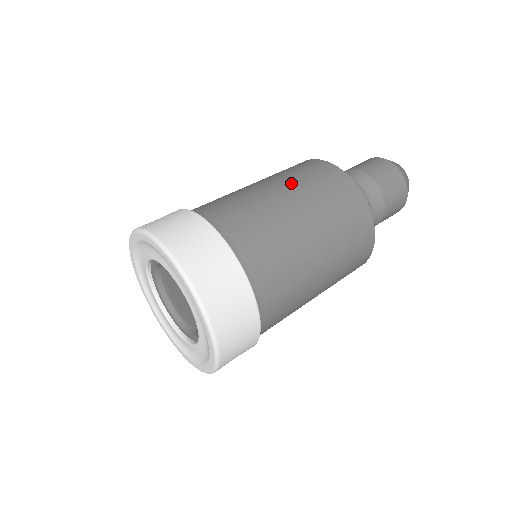
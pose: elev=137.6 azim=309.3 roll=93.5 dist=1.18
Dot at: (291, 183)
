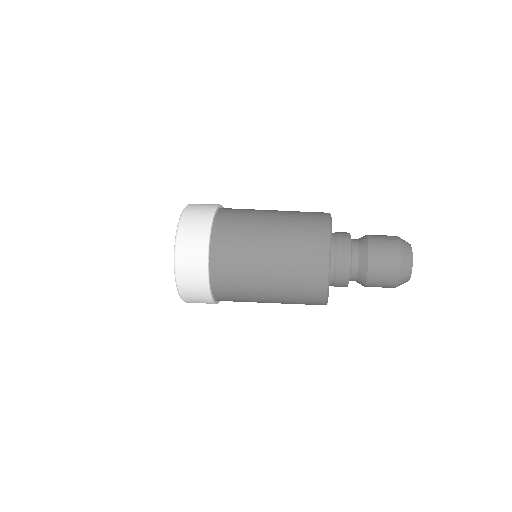
Dot at: (288, 213)
